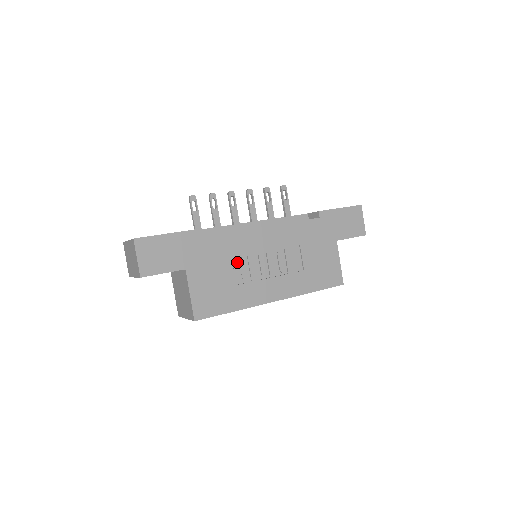
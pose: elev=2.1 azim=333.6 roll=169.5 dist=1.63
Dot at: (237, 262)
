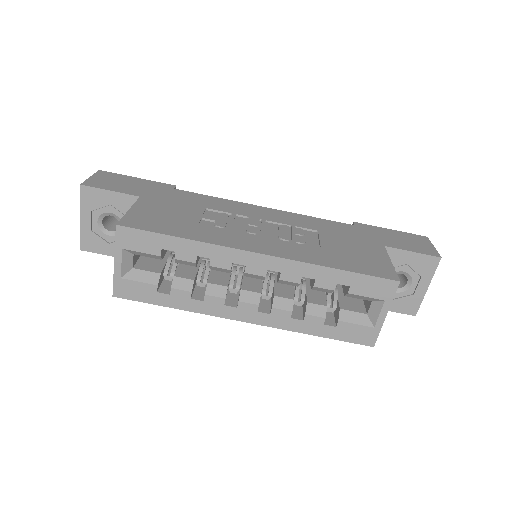
Dot at: (215, 215)
